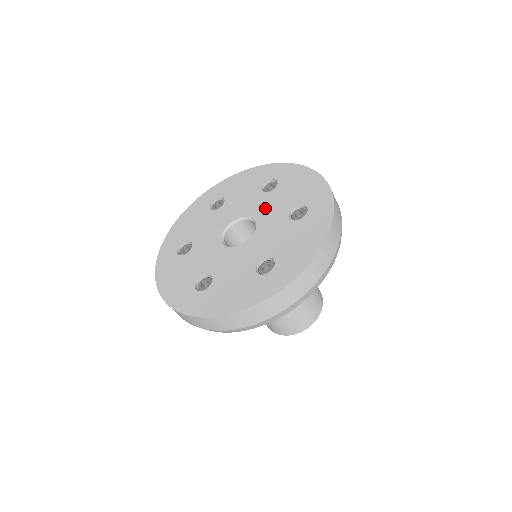
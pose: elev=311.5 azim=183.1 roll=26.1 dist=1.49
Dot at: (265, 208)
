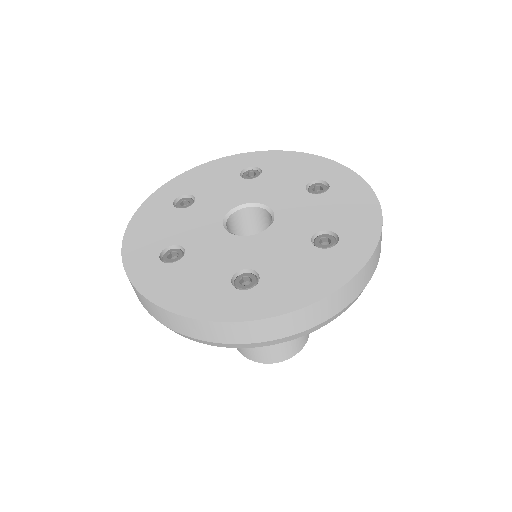
Dot at: (266, 191)
